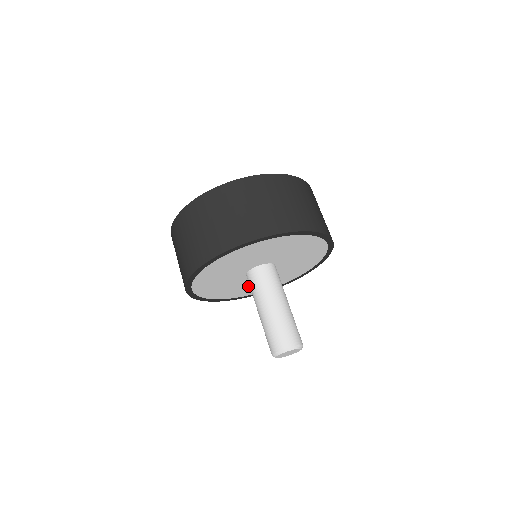
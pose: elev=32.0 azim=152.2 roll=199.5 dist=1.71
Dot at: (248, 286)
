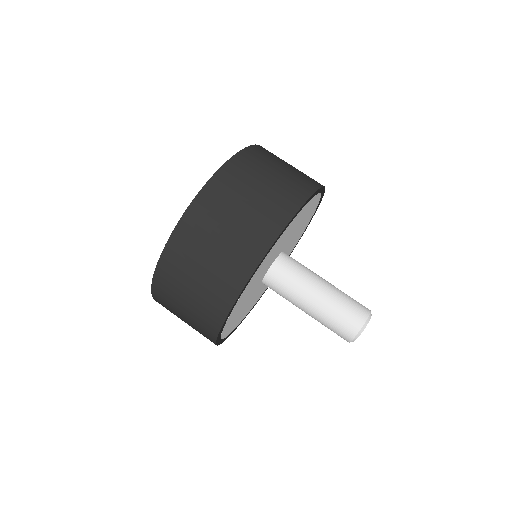
Dot at: (246, 306)
